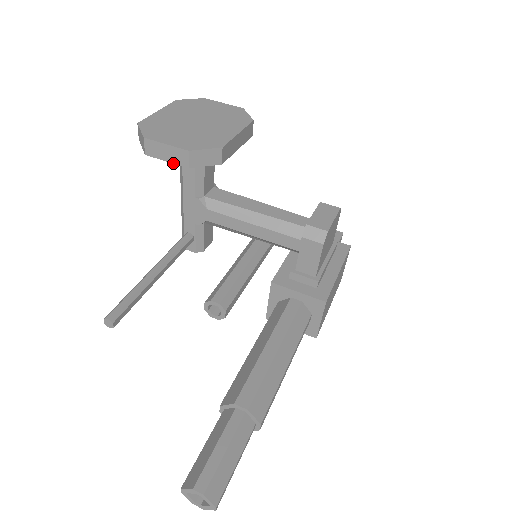
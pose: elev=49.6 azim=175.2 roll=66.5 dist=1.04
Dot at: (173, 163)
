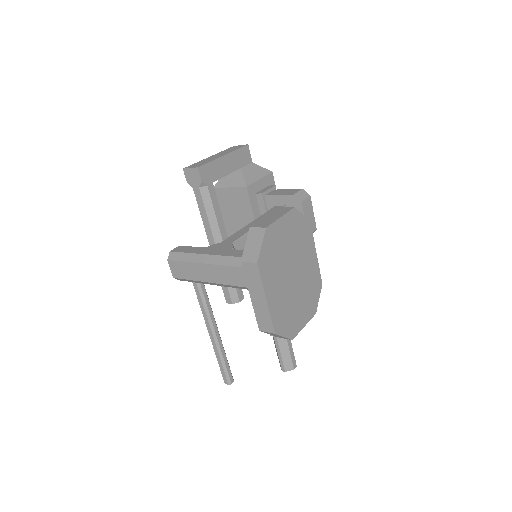
Dot at: occluded
